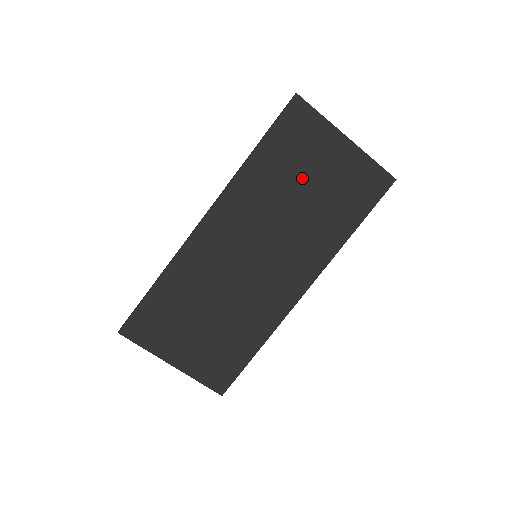
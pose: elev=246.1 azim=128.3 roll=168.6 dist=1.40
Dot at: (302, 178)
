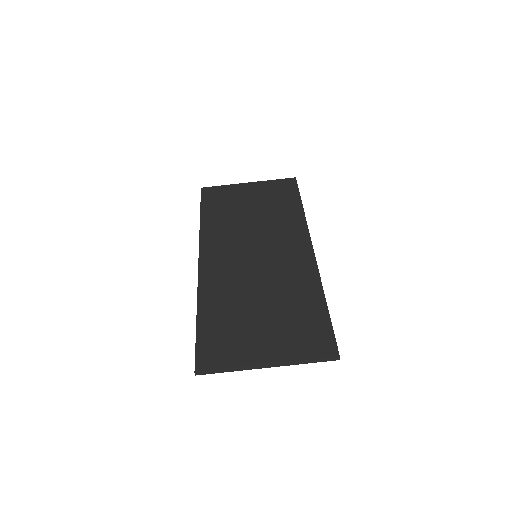
Dot at: (242, 209)
